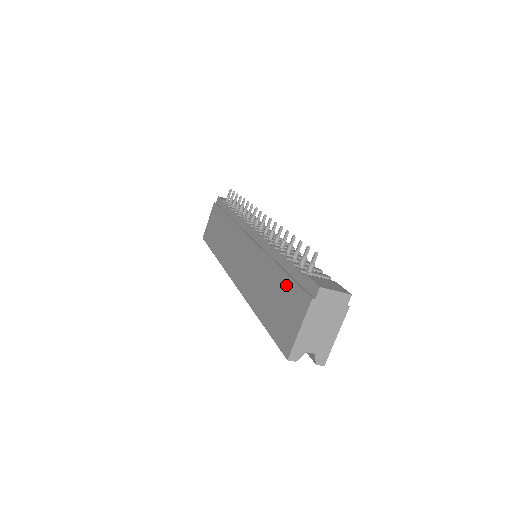
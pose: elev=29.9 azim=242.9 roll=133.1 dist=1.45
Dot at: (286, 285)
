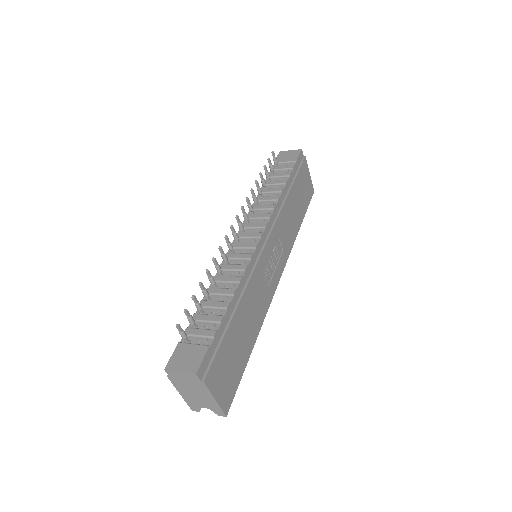
Dot at: occluded
